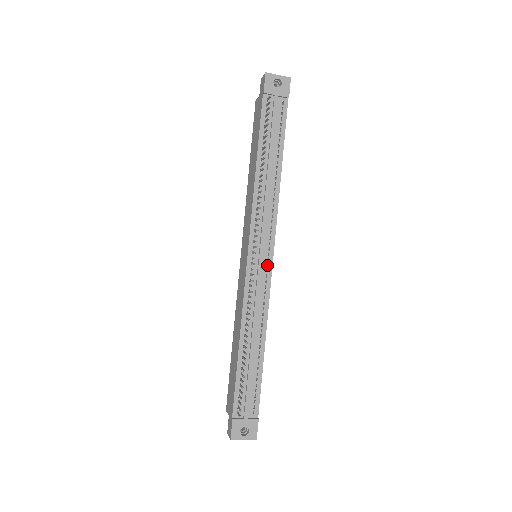
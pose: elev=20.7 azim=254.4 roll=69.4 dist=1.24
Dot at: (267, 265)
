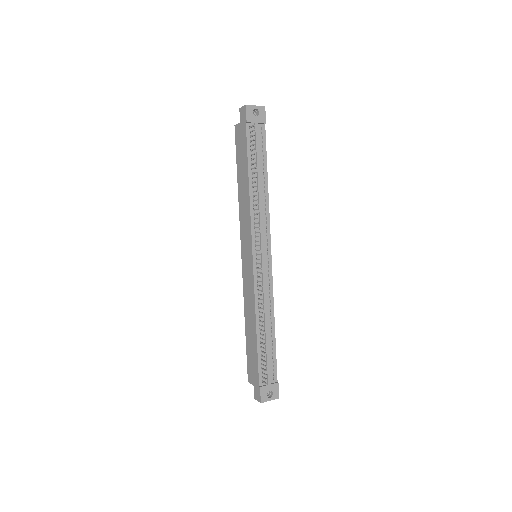
Dot at: (267, 262)
